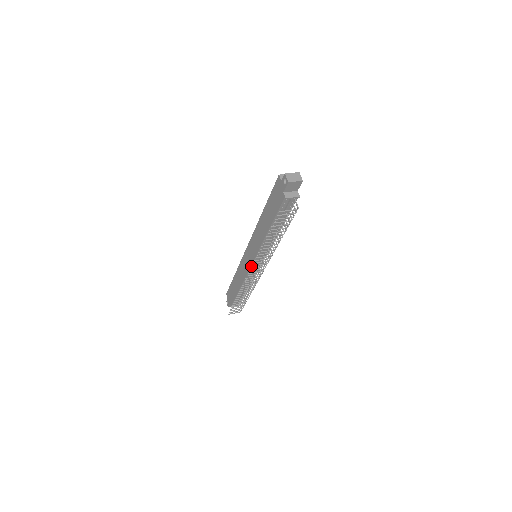
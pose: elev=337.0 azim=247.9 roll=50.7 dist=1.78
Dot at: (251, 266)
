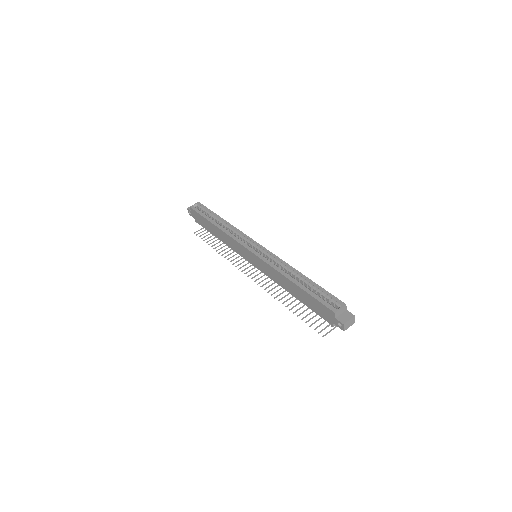
Dot at: (257, 284)
